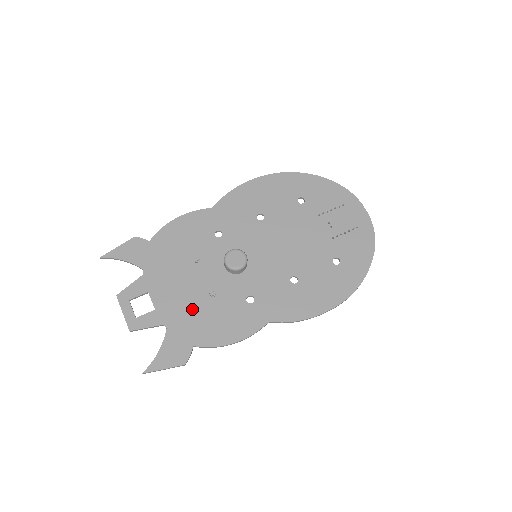
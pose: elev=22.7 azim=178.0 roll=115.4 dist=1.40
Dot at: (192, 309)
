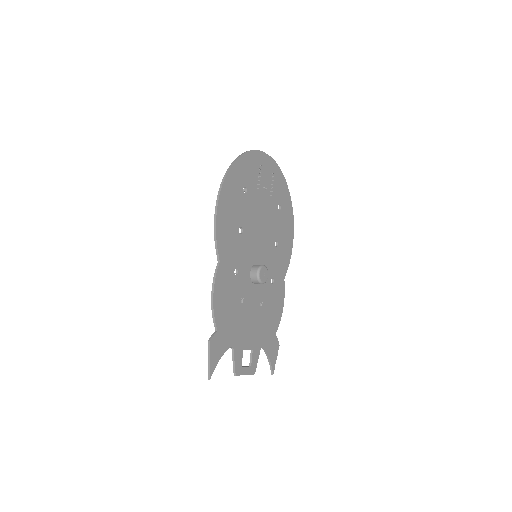
Dot at: (262, 324)
